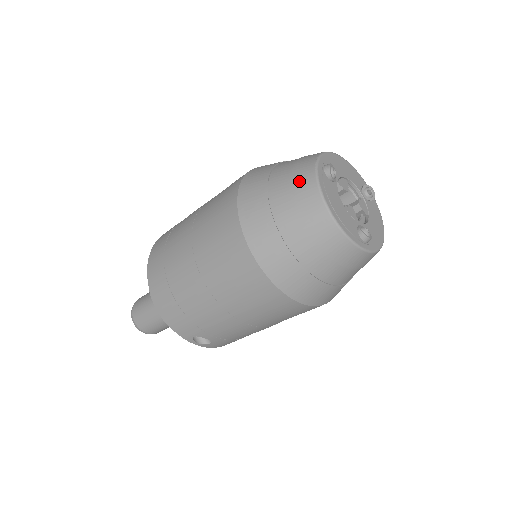
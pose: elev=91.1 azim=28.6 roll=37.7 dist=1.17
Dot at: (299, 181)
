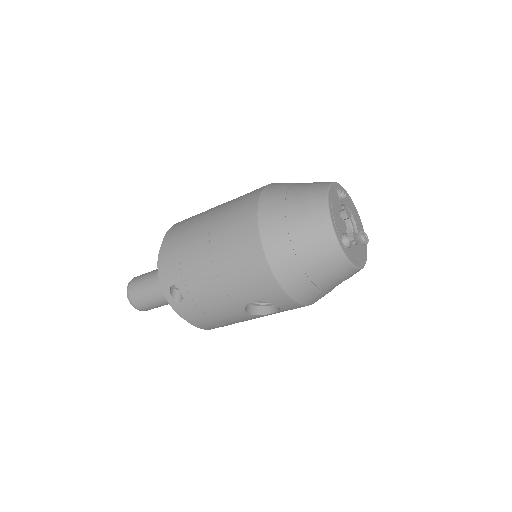
Dot at: (317, 184)
